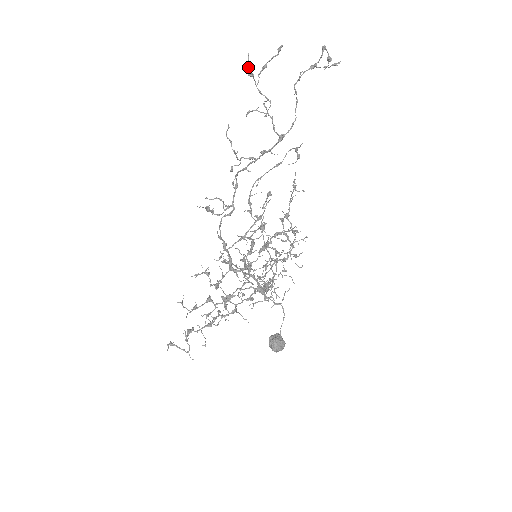
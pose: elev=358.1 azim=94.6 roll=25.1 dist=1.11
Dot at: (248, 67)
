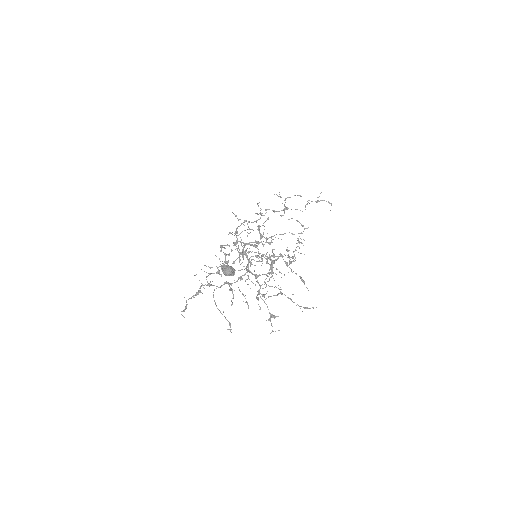
Dot at: (279, 194)
